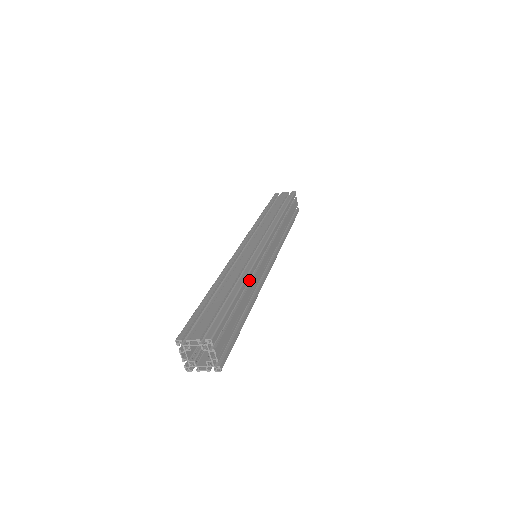
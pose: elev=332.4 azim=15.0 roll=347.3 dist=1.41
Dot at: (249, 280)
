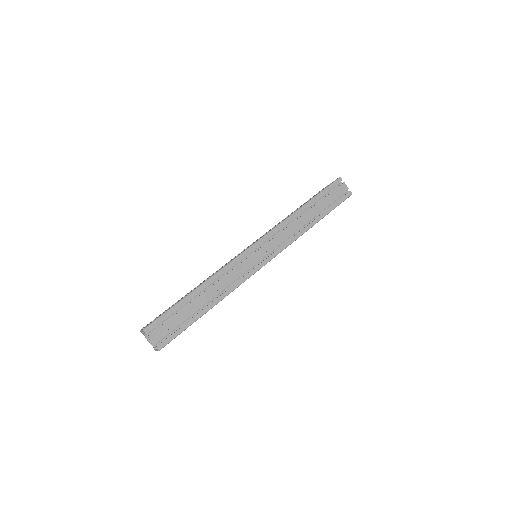
Dot at: (220, 281)
